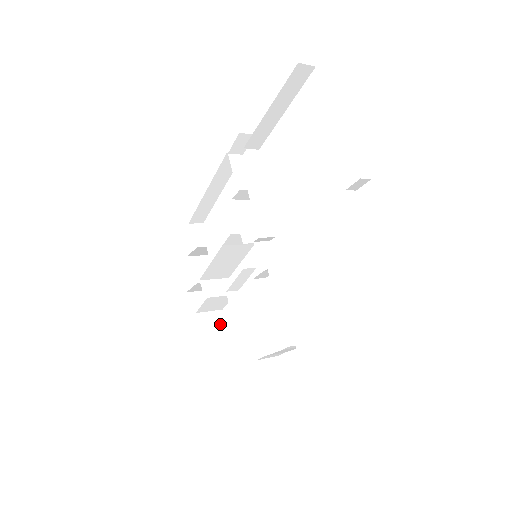
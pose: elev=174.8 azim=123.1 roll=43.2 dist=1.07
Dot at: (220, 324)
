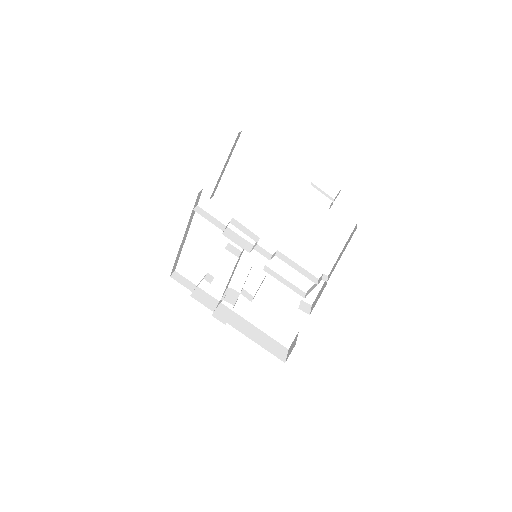
Dot at: (240, 319)
